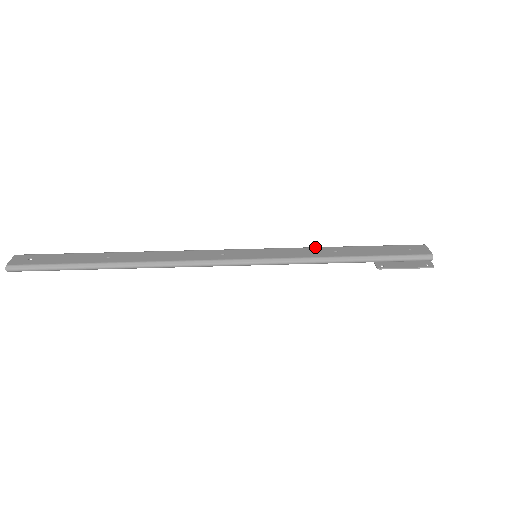
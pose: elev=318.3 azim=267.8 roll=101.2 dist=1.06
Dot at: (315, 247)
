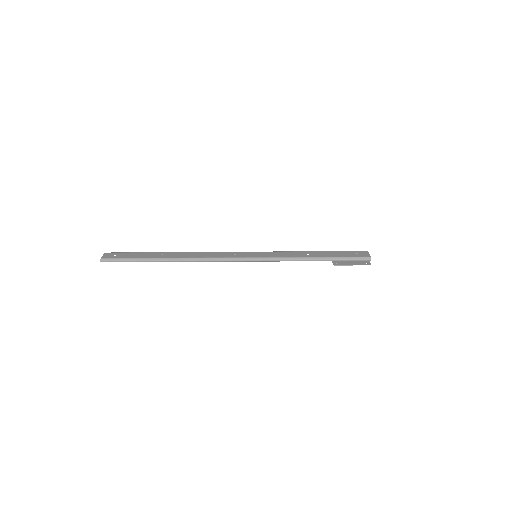
Dot at: (295, 251)
